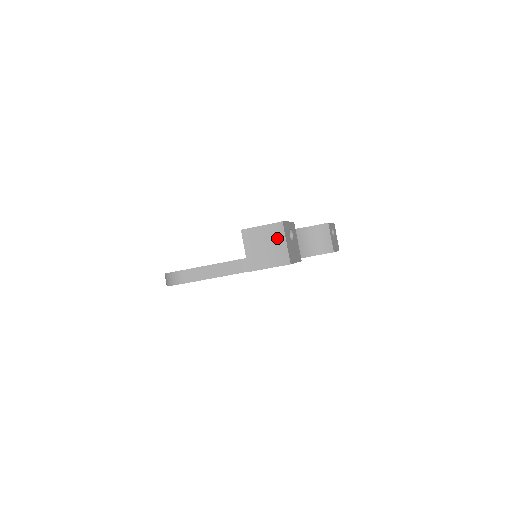
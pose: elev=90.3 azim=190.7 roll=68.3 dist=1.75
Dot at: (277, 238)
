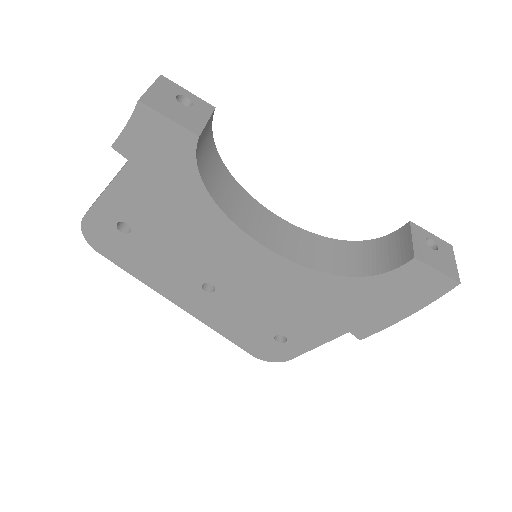
Dot at: occluded
